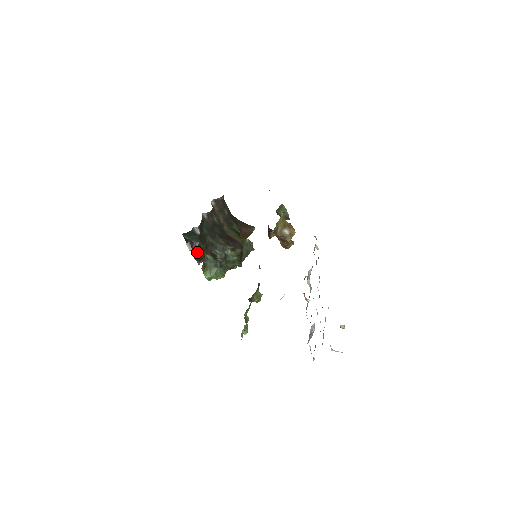
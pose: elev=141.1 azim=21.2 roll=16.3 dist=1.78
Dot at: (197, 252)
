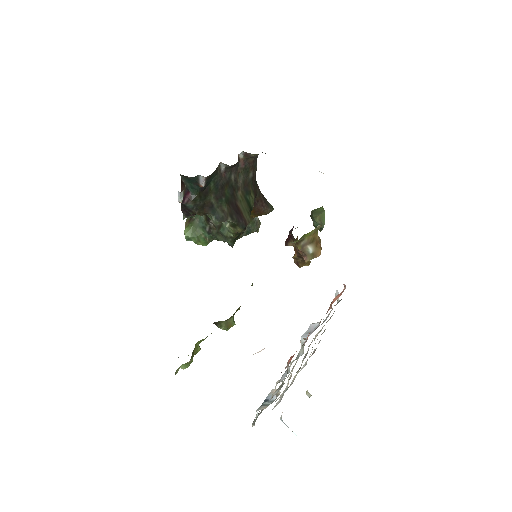
Dot at: (188, 205)
